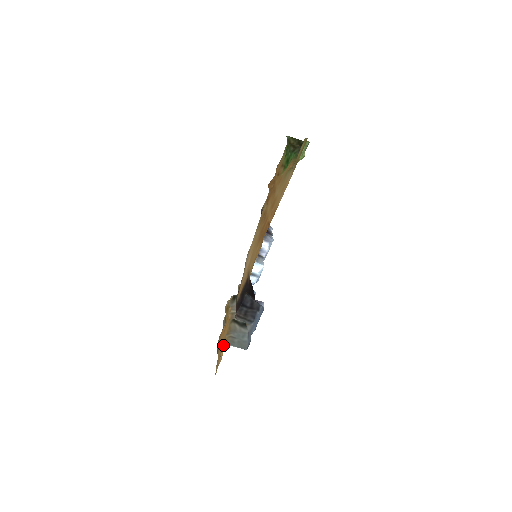
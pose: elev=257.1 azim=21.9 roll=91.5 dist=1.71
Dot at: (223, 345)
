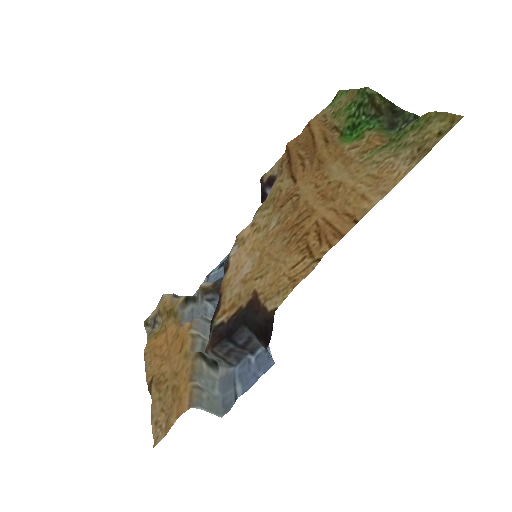
Dot at: (182, 400)
